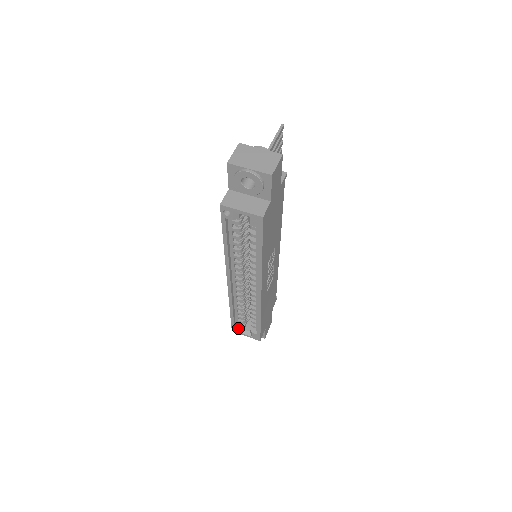
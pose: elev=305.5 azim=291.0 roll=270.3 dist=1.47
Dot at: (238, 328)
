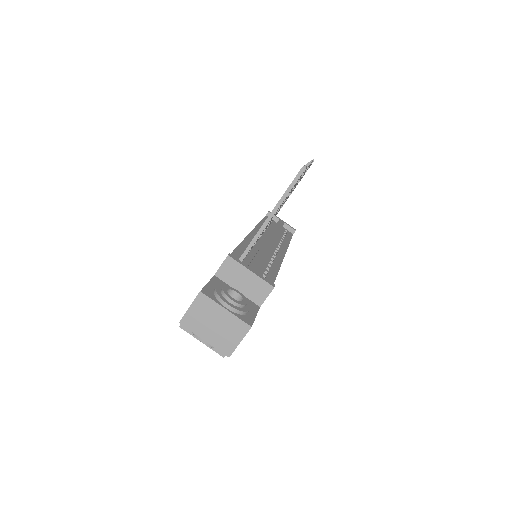
Dot at: occluded
